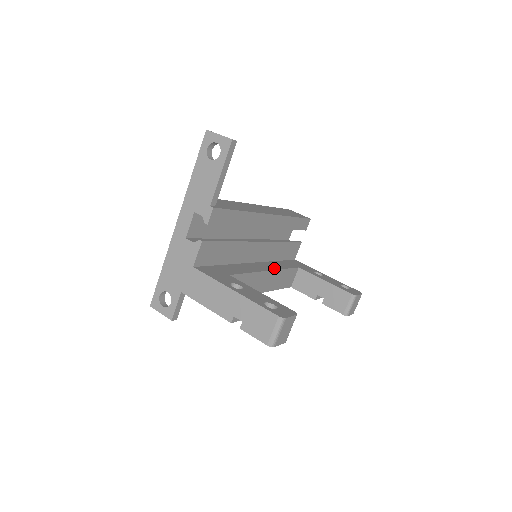
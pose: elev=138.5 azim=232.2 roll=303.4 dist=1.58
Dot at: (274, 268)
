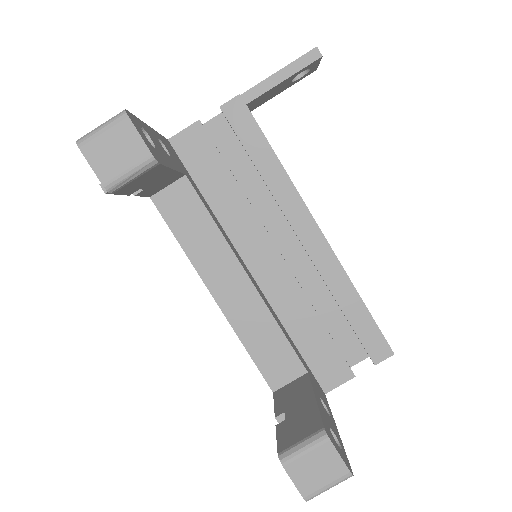
Dot at: occluded
